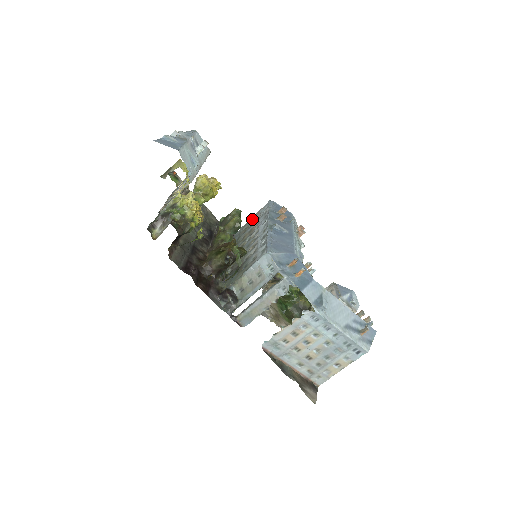
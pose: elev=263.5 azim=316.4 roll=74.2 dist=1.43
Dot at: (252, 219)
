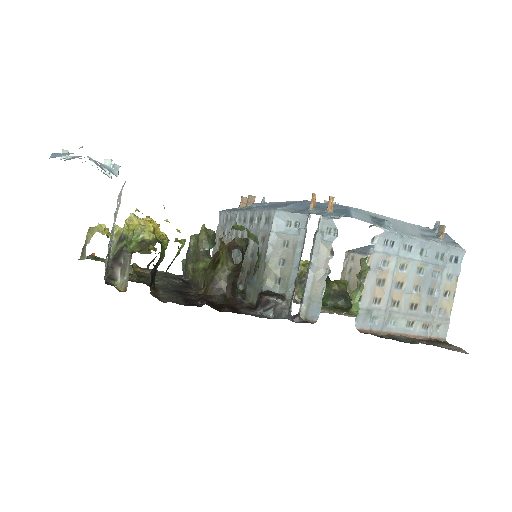
Dot at: occluded
